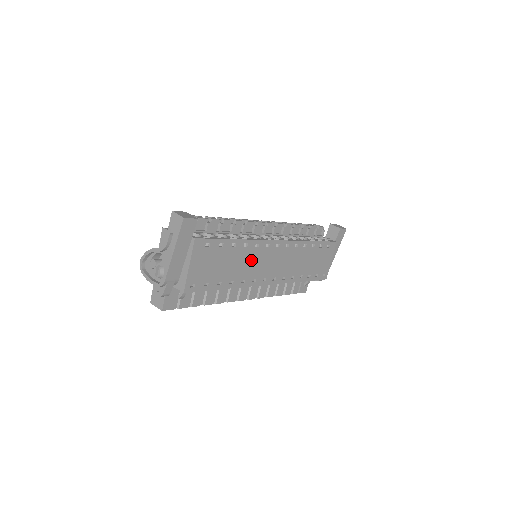
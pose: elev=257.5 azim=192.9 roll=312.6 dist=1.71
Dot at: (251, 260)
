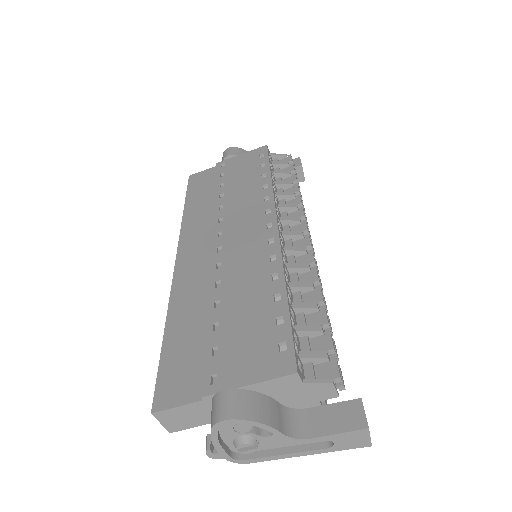
Dot at: occluded
